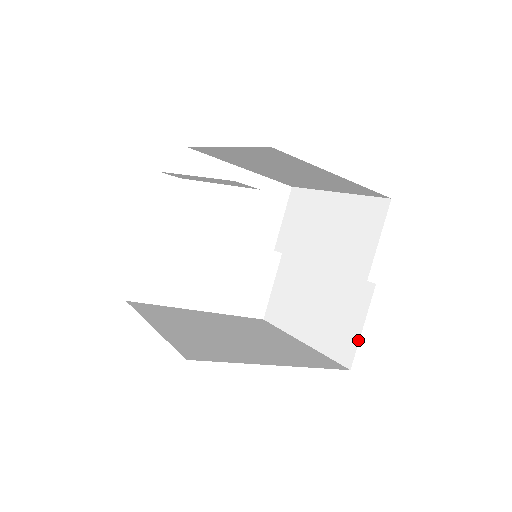
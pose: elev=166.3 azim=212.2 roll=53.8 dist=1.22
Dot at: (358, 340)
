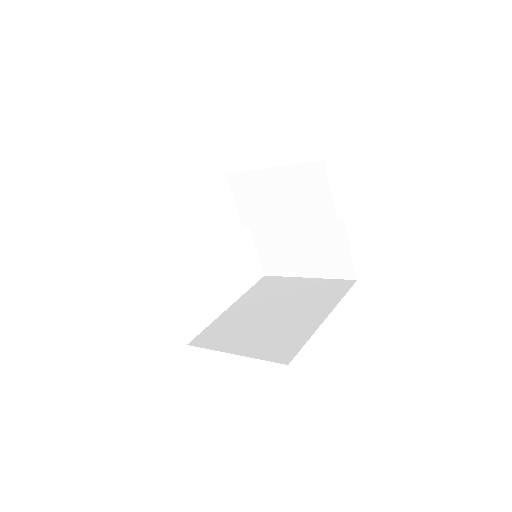
Dot at: (352, 260)
